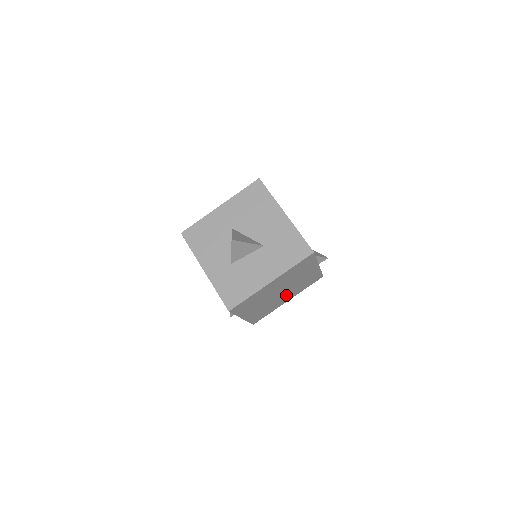
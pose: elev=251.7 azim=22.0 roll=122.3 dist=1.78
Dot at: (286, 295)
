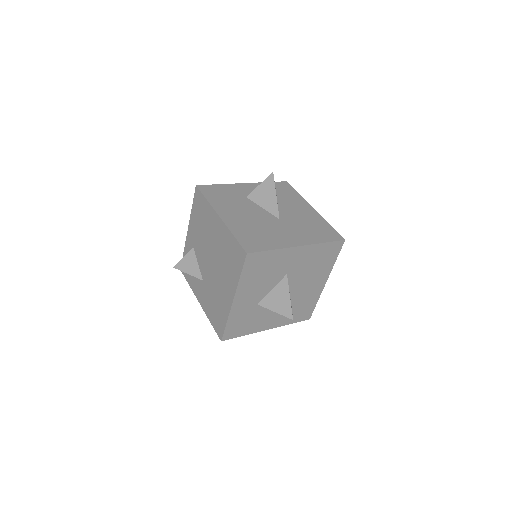
Dot at: occluded
